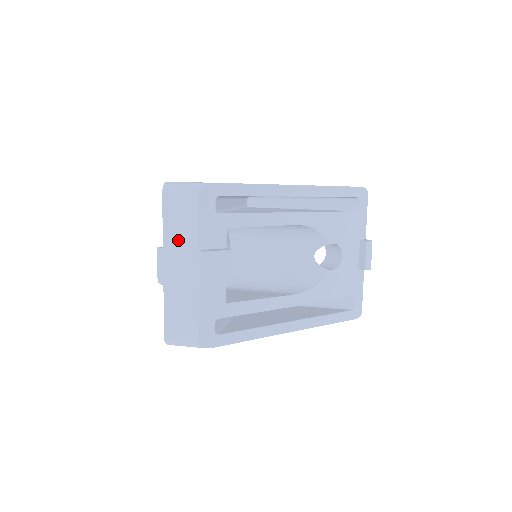
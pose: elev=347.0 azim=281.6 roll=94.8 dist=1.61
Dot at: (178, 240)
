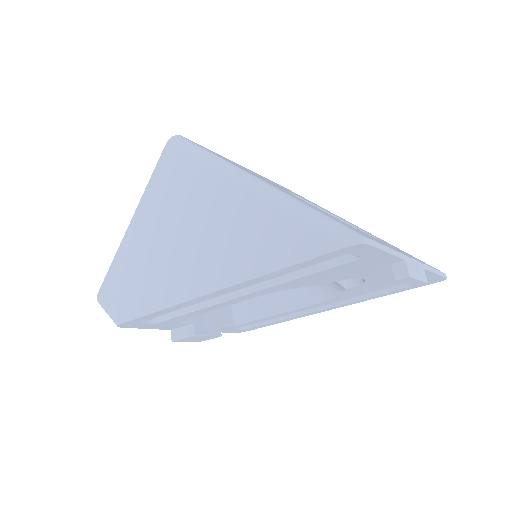
Dot at: occluded
